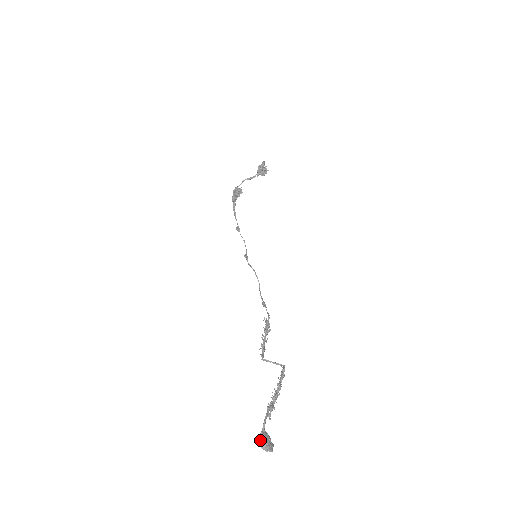
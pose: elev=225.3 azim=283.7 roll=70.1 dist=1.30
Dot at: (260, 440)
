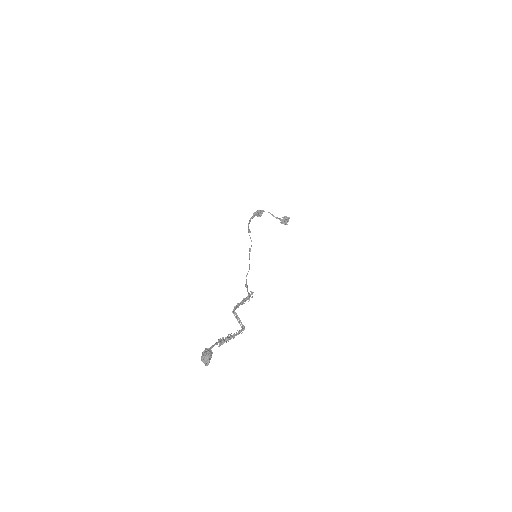
Dot at: (209, 350)
